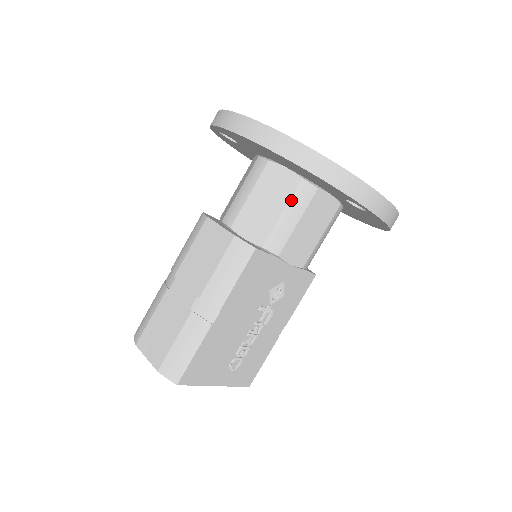
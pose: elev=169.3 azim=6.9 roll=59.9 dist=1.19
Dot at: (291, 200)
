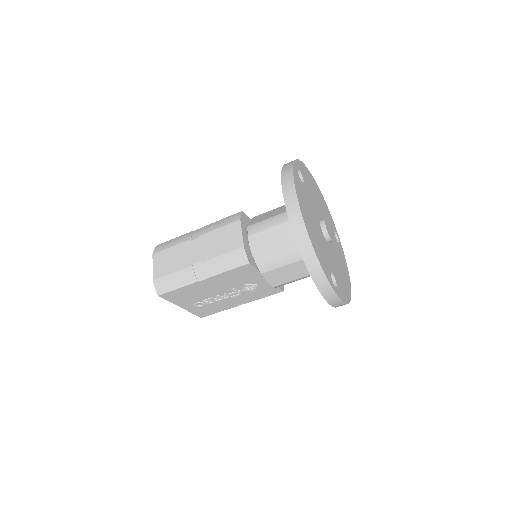
Dot at: (291, 251)
